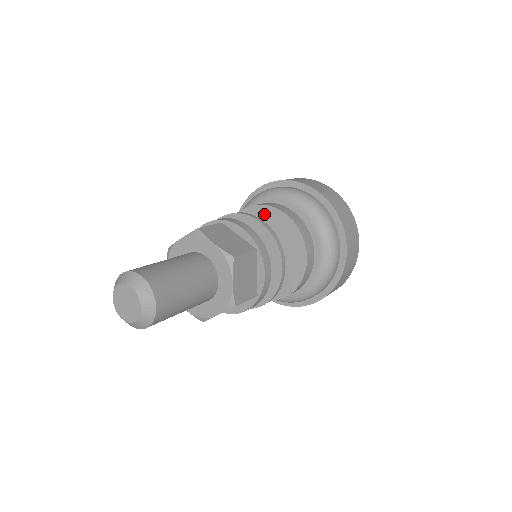
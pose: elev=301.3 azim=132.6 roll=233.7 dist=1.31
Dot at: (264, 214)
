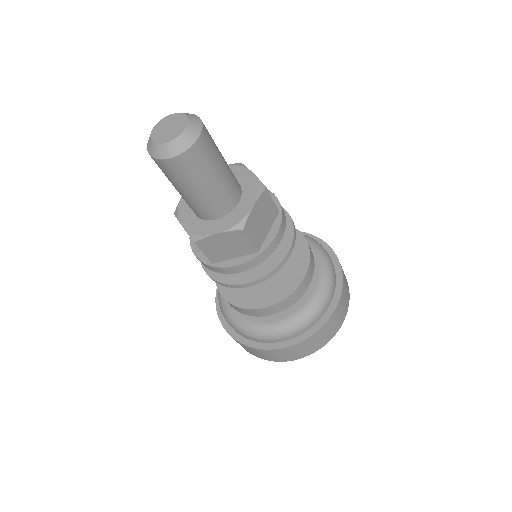
Dot at: occluded
